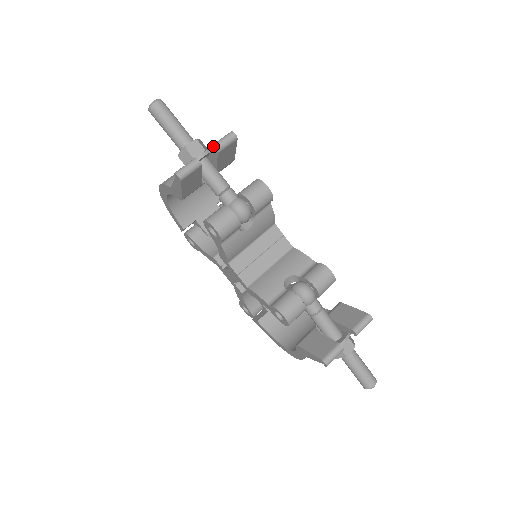
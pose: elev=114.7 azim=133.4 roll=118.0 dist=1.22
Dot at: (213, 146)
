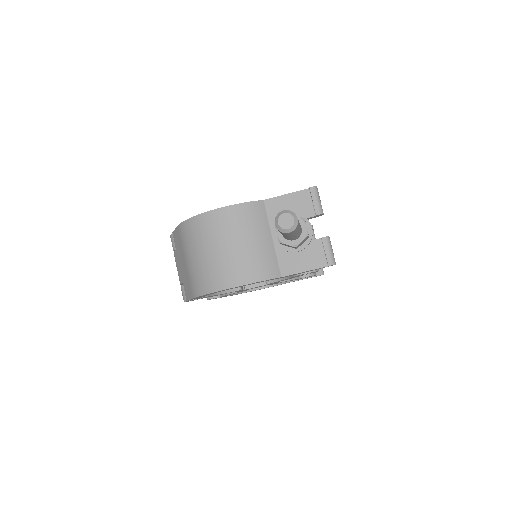
Dot at: (323, 214)
